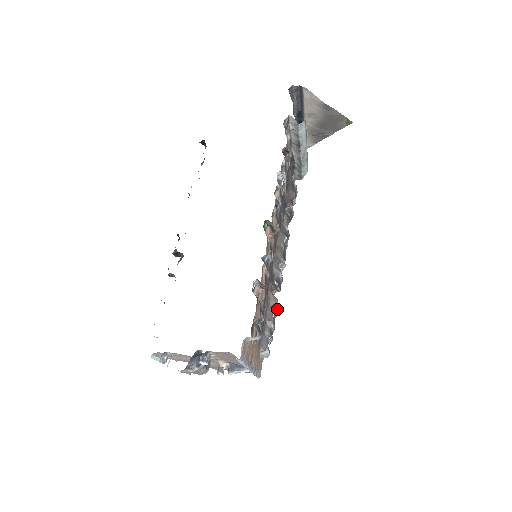
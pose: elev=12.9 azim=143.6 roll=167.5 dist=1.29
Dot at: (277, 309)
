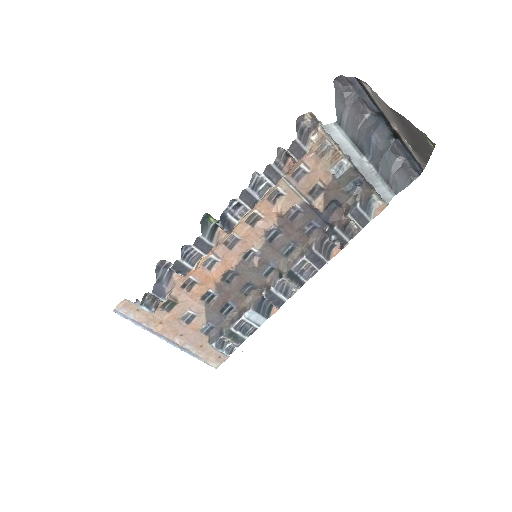
Dot at: (263, 322)
